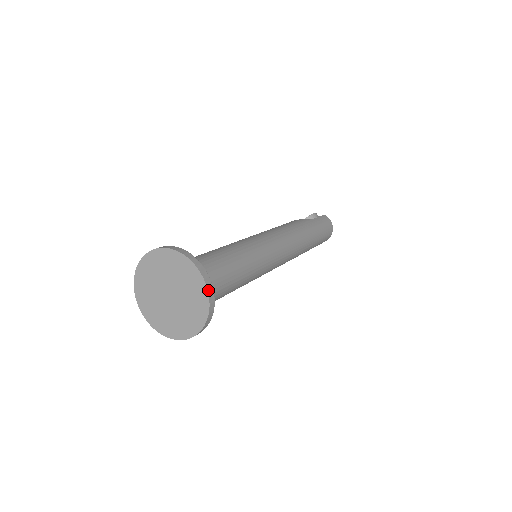
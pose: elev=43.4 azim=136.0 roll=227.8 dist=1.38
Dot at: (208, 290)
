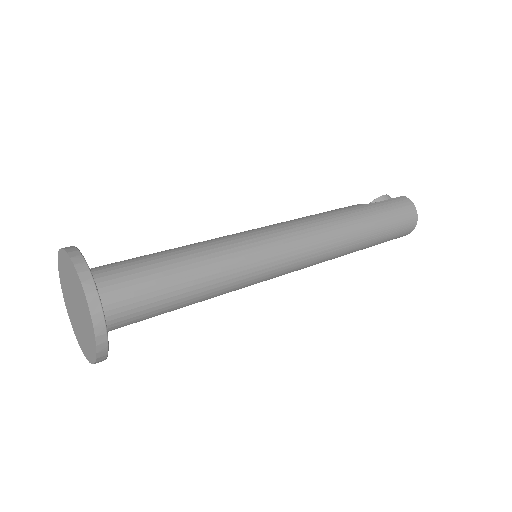
Dot at: (87, 296)
